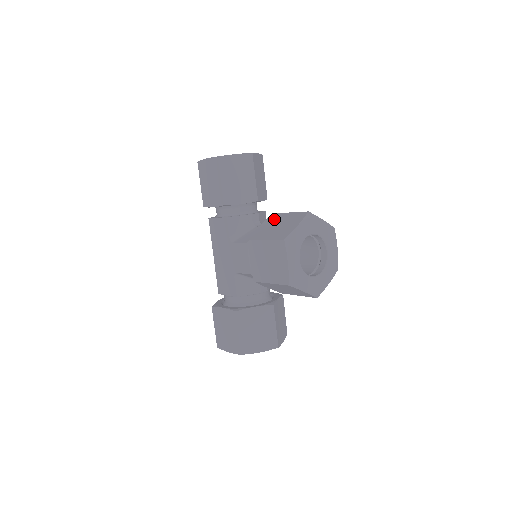
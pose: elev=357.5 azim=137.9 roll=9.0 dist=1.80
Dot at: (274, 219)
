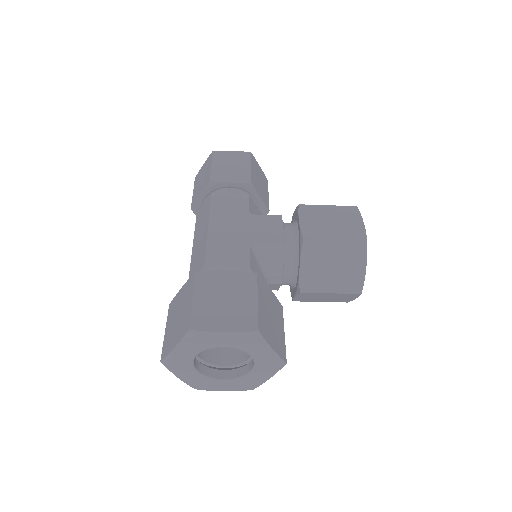
Dot at: occluded
